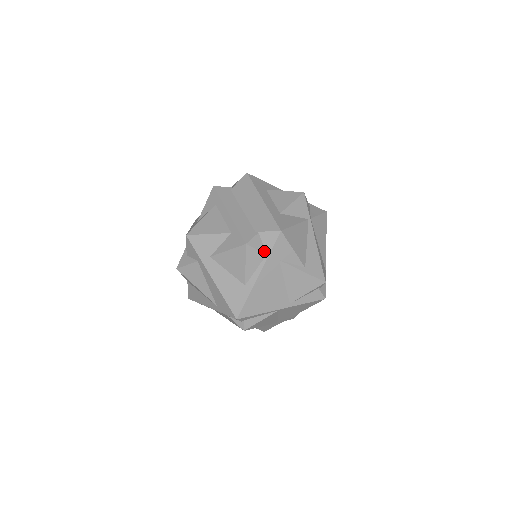
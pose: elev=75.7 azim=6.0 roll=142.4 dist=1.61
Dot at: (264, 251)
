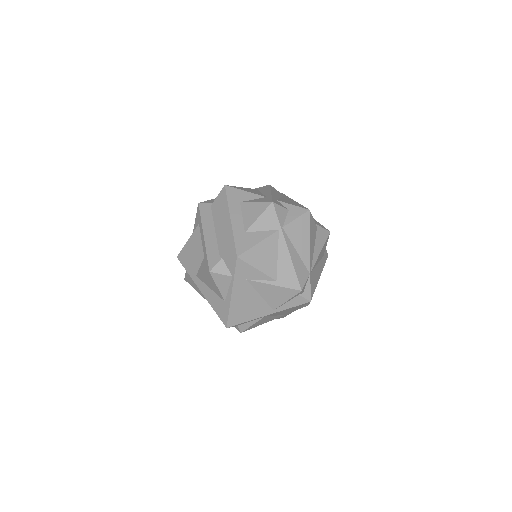
Dot at: (229, 274)
